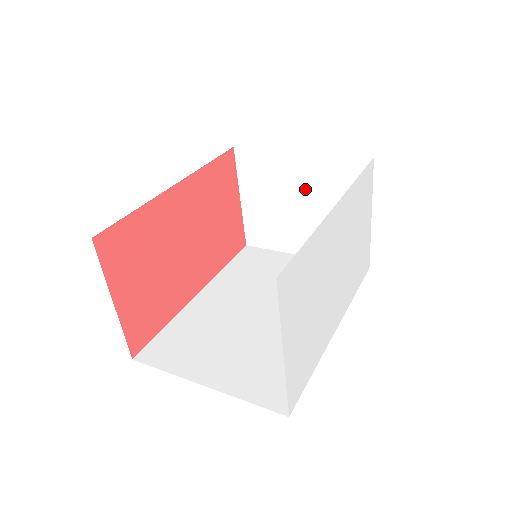
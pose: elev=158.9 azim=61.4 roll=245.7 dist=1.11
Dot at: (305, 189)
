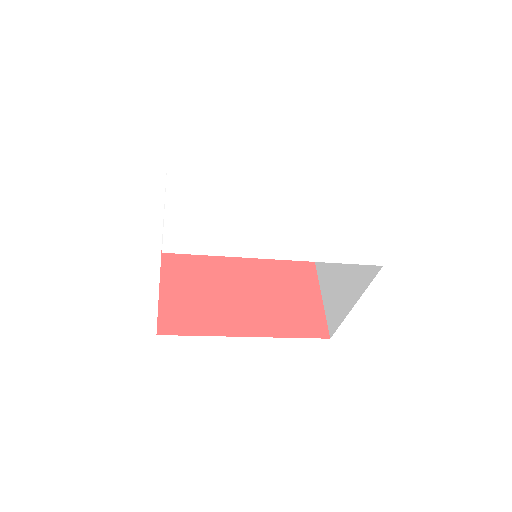
Dot at: occluded
